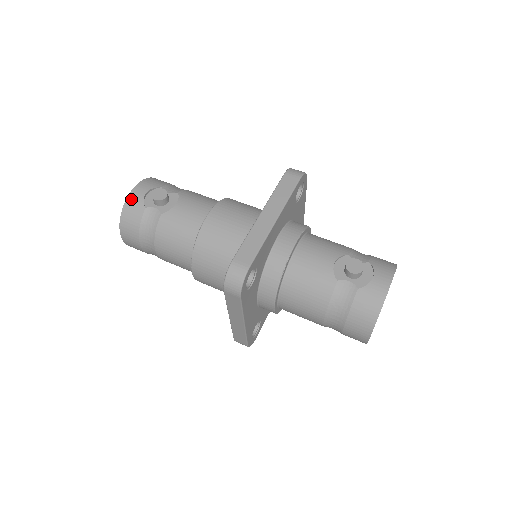
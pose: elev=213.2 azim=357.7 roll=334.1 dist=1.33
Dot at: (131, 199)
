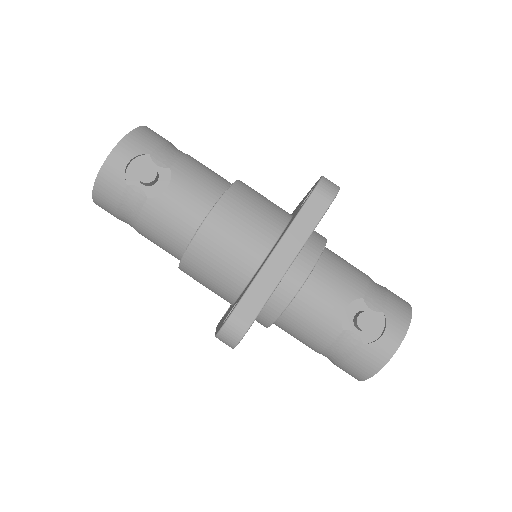
Dot at: (108, 168)
